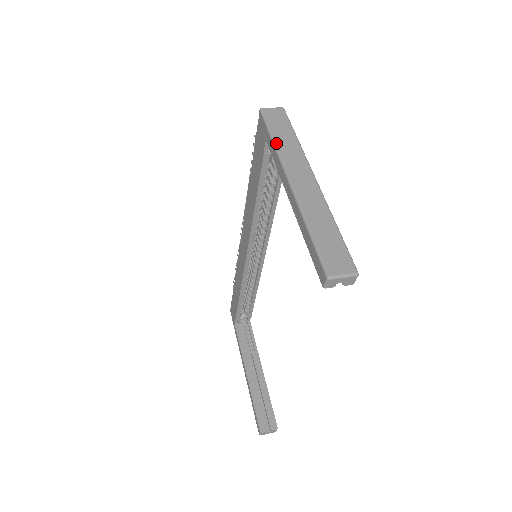
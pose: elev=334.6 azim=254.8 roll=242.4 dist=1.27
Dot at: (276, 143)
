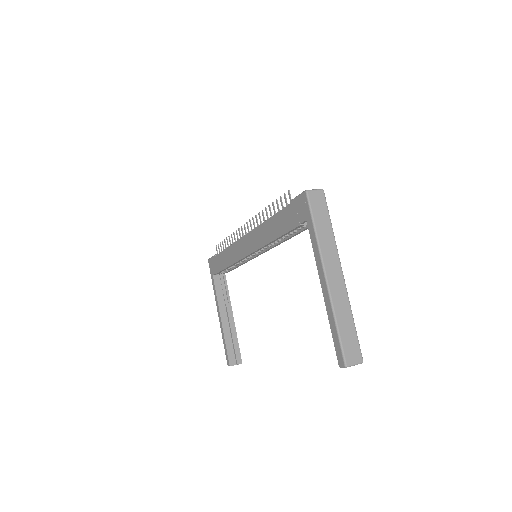
Dot at: (318, 235)
